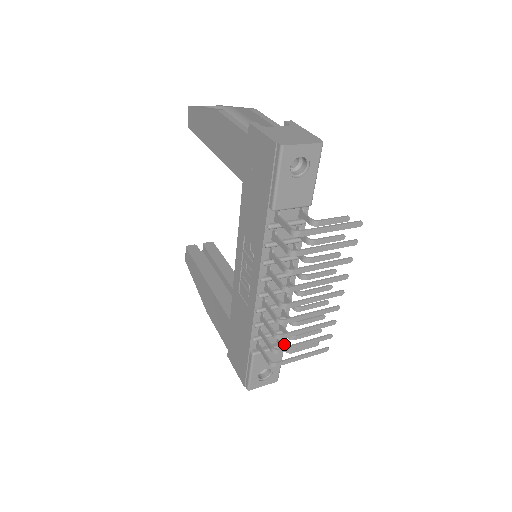
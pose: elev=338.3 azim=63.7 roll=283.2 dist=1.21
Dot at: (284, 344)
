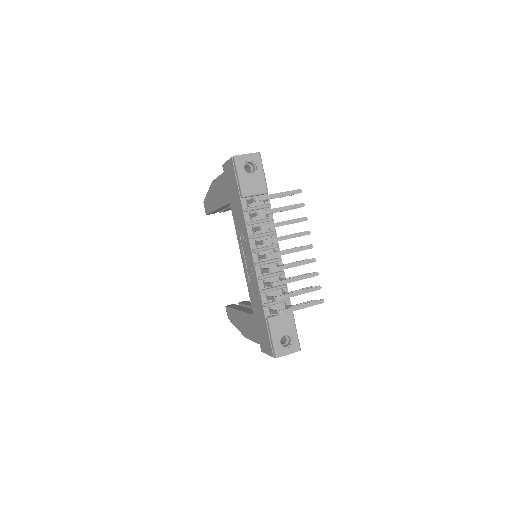
Dot at: (289, 305)
